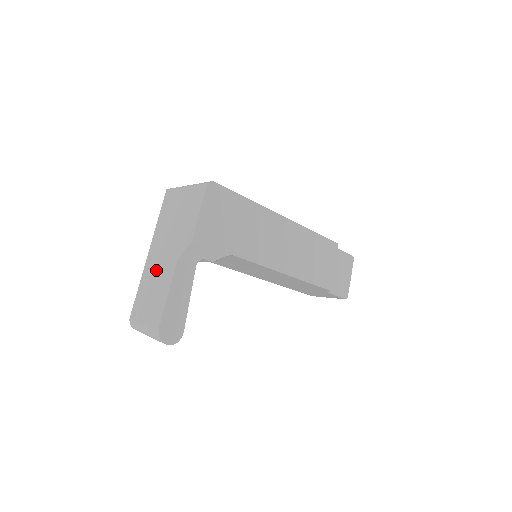
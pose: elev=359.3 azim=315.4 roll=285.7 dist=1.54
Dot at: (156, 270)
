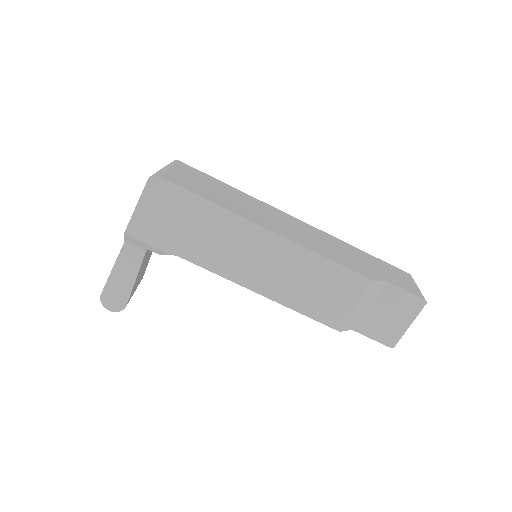
Dot at: occluded
